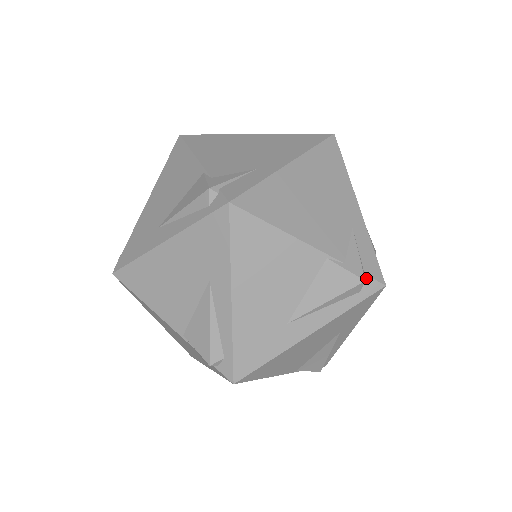
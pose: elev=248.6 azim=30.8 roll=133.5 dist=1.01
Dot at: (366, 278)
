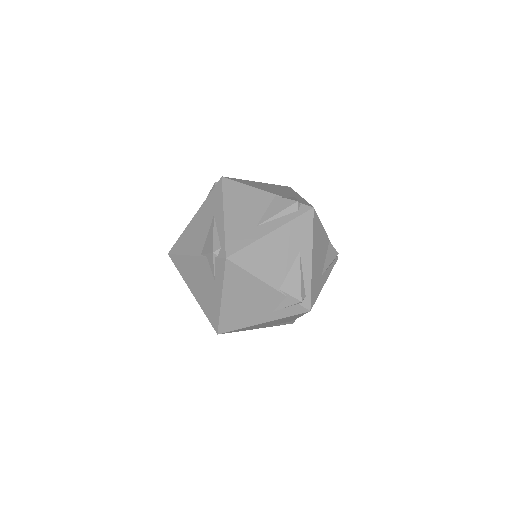
Dot at: (300, 204)
